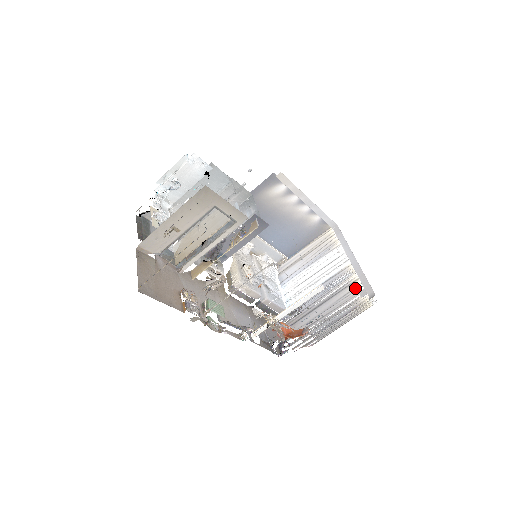
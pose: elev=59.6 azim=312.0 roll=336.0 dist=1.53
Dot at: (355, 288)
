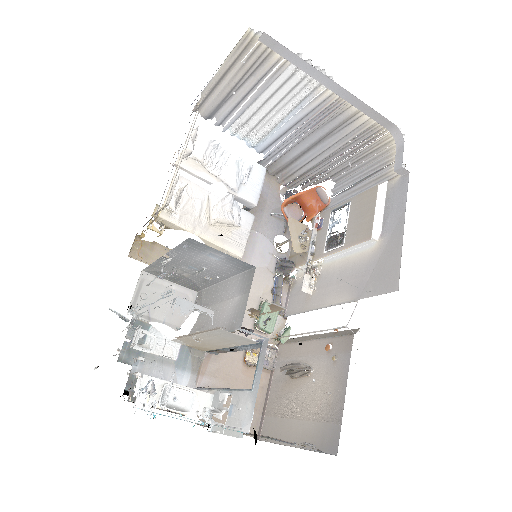
Dot at: (356, 118)
